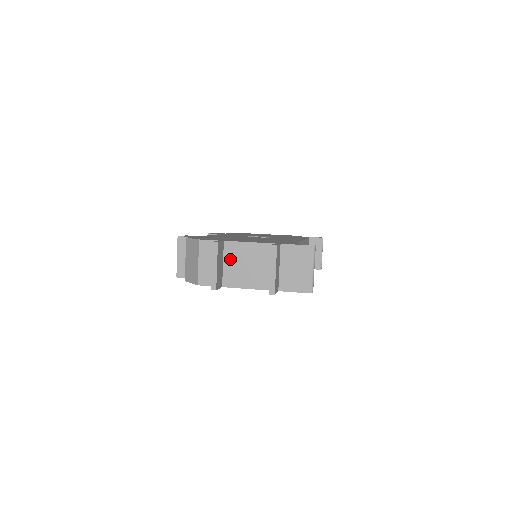
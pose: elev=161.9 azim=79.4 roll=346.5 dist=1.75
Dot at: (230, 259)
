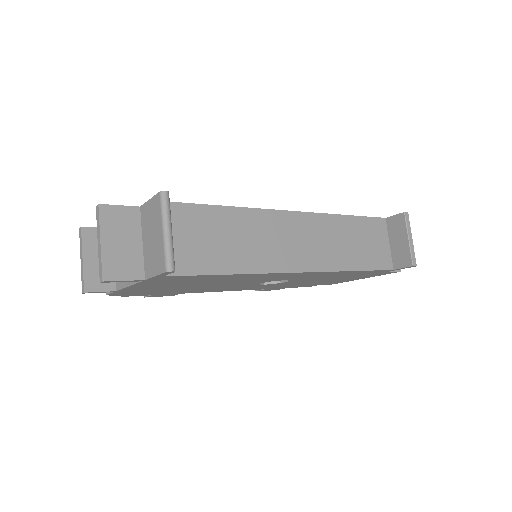
Dot at: occluded
